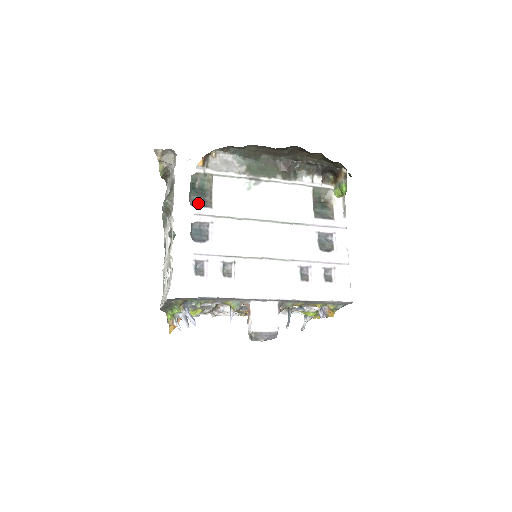
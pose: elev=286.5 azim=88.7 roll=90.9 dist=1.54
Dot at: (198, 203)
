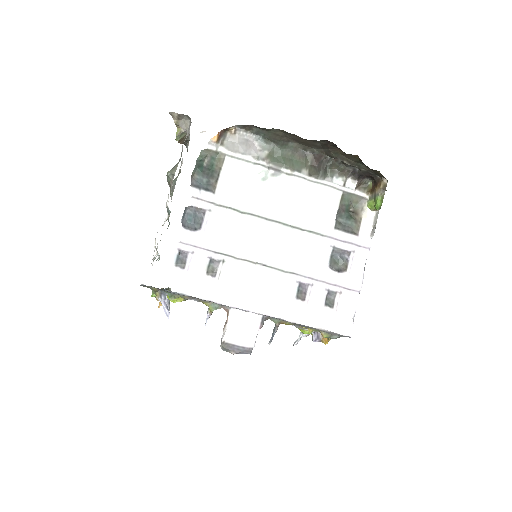
Dot at: (200, 184)
